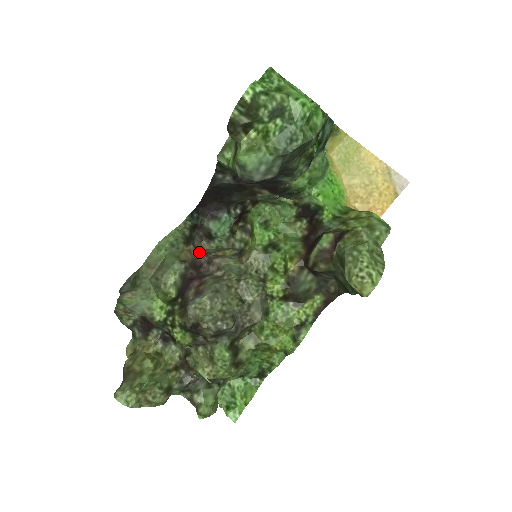
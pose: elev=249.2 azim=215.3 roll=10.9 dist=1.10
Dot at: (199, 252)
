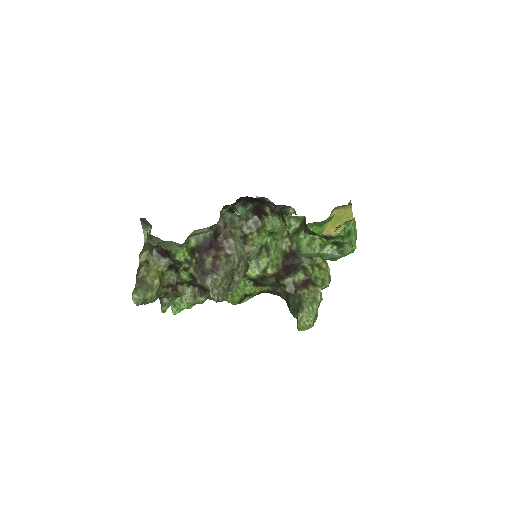
Dot at: (222, 223)
